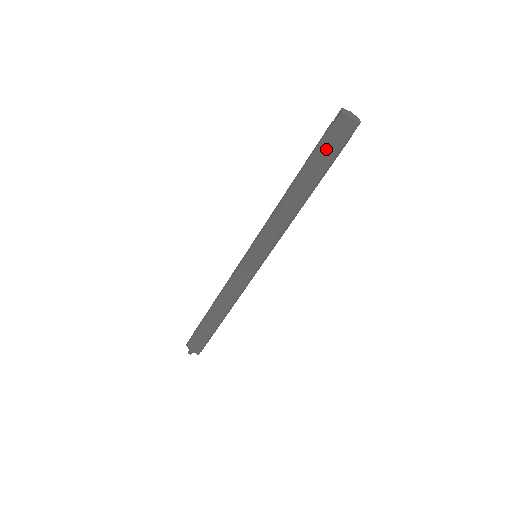
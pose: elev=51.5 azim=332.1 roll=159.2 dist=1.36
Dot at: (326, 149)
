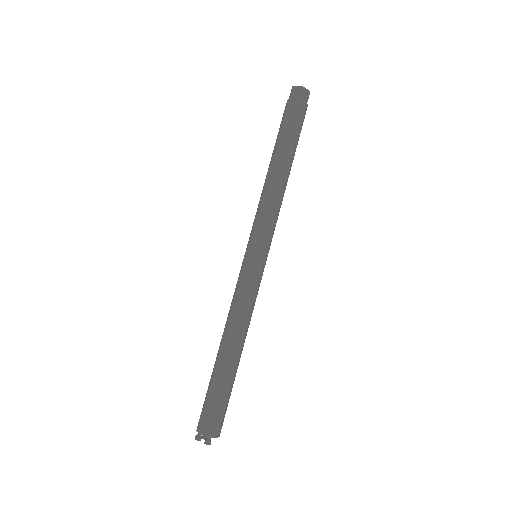
Dot at: (282, 118)
